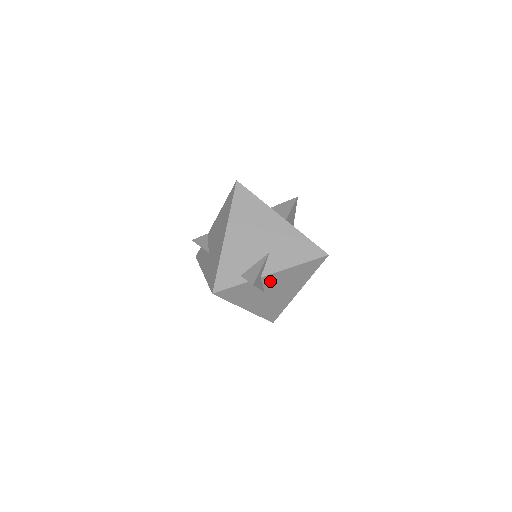
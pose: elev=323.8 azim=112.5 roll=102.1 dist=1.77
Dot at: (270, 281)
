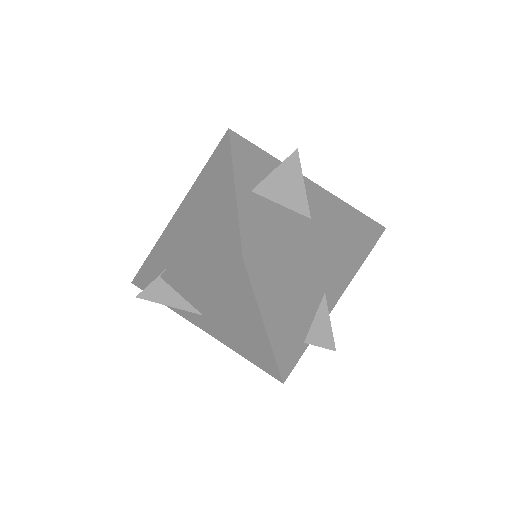
Dot at: occluded
